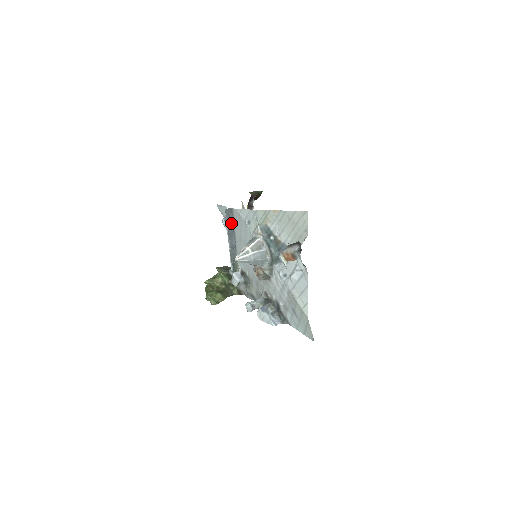
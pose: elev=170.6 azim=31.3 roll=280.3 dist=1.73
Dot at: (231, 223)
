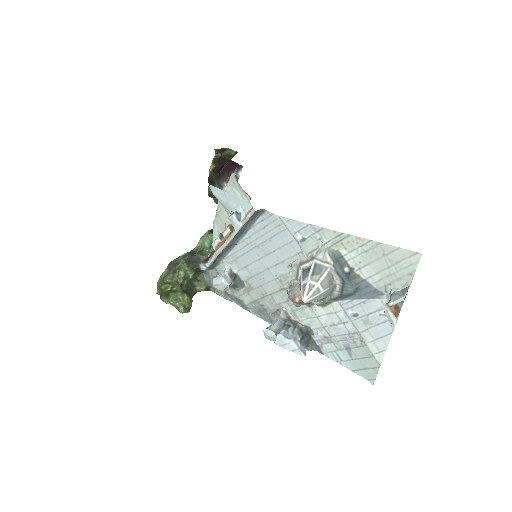
Dot at: (249, 223)
